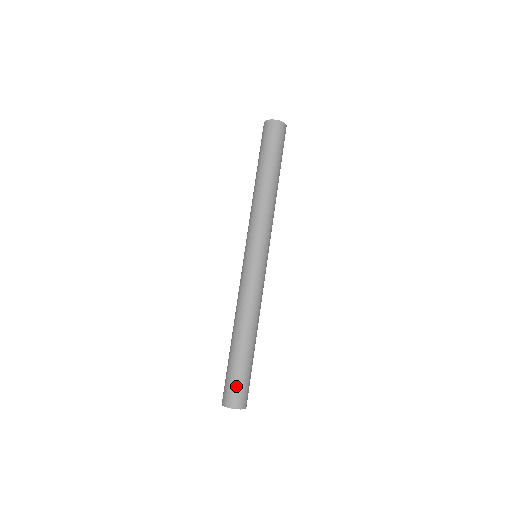
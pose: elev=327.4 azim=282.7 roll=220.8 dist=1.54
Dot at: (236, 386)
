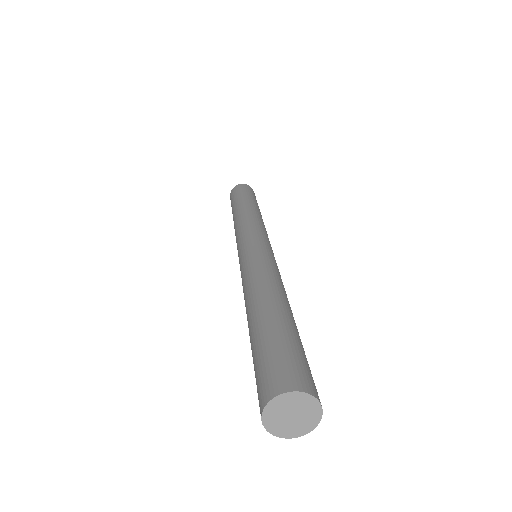
Dot at: (289, 356)
